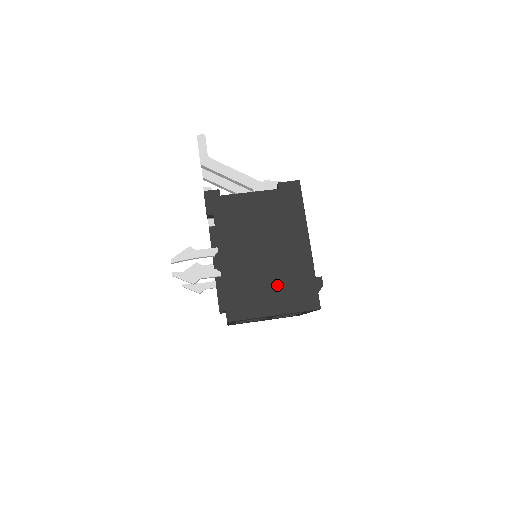
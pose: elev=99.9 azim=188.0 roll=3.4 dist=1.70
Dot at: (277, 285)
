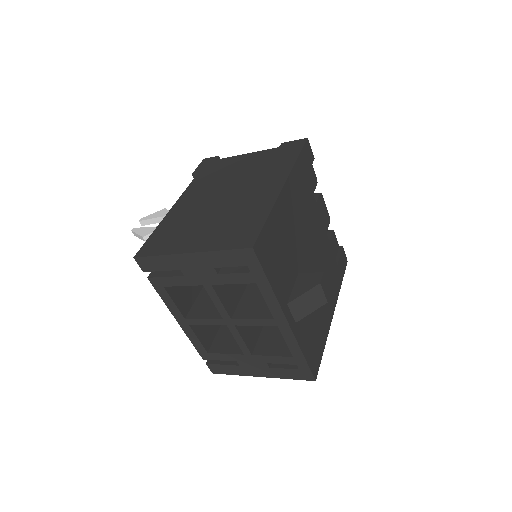
Dot at: (215, 224)
